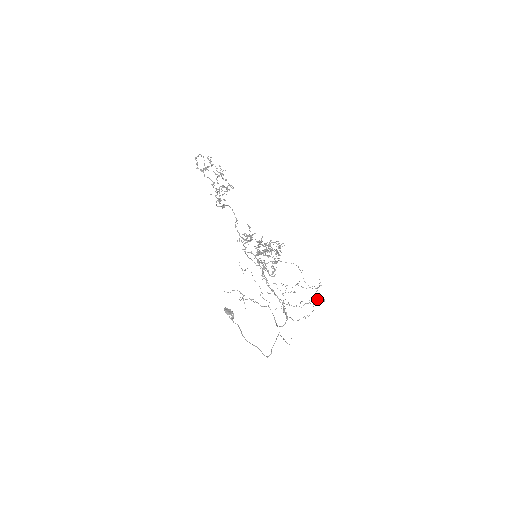
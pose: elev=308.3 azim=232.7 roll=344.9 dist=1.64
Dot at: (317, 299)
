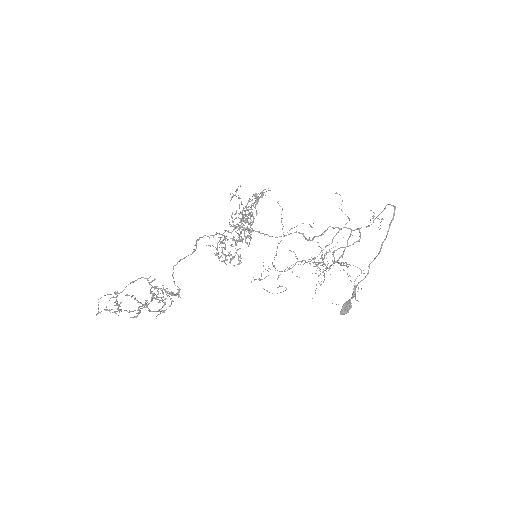
Dot at: occluded
